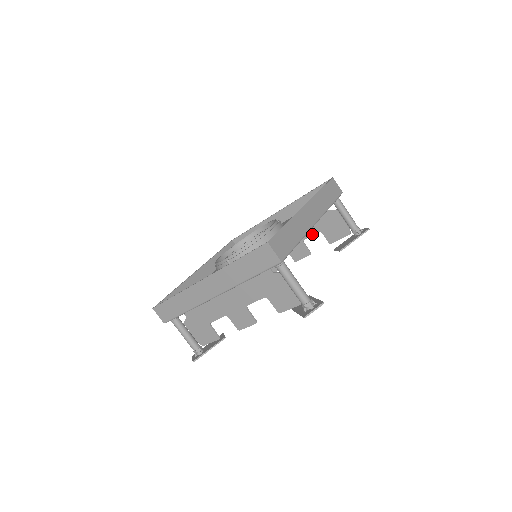
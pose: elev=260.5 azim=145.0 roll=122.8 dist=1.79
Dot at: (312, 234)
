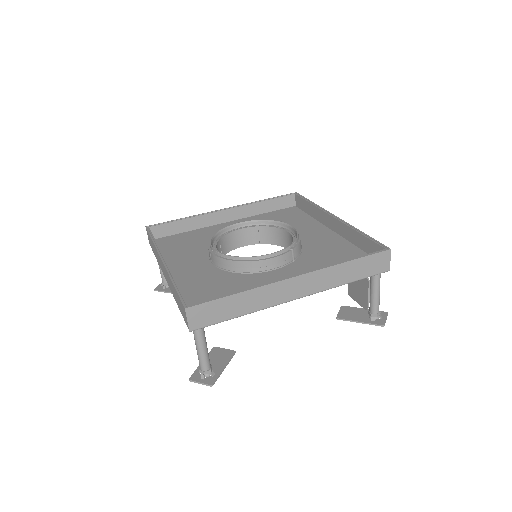
Dot at: occluded
